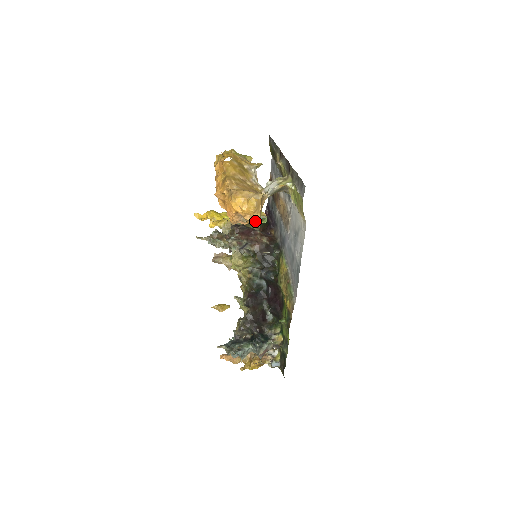
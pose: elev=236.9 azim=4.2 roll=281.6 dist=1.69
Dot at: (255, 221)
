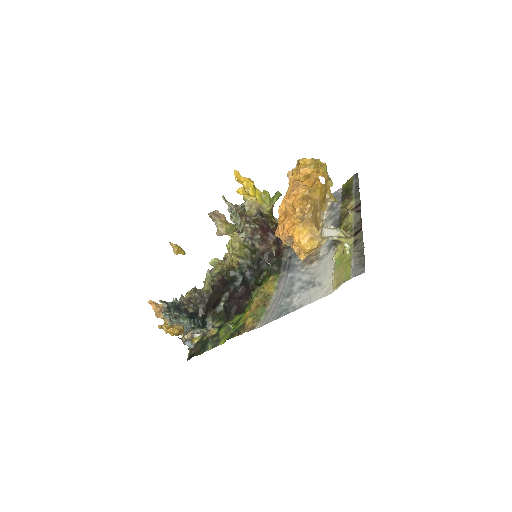
Dot at: (298, 254)
